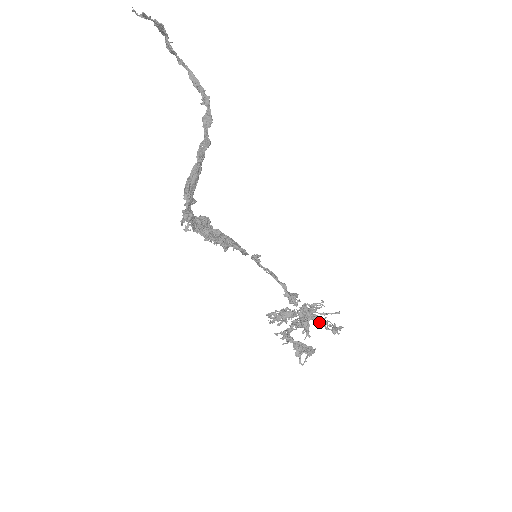
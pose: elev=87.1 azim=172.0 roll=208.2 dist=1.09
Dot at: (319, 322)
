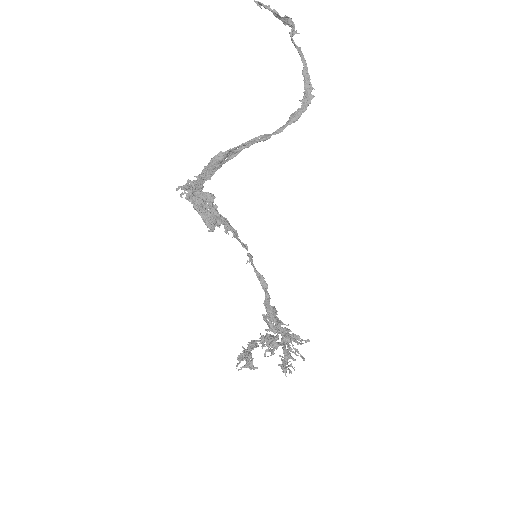
Dot at: (284, 352)
